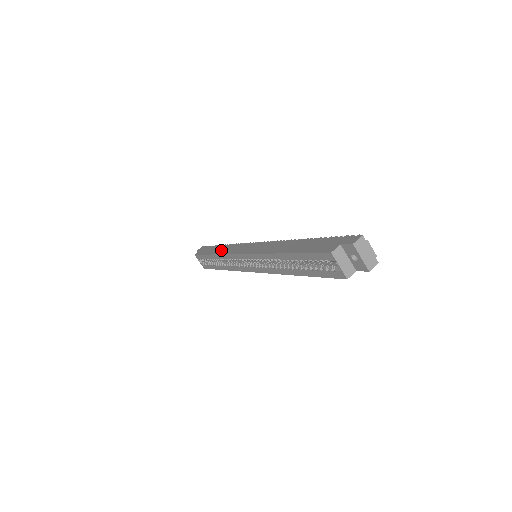
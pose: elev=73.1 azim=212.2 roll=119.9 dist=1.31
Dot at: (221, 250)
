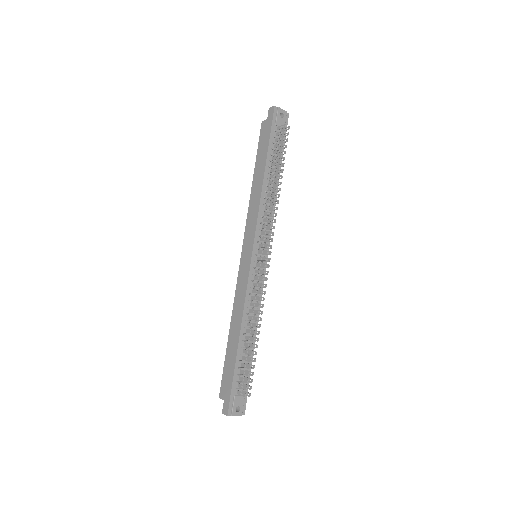
Dot at: (254, 191)
